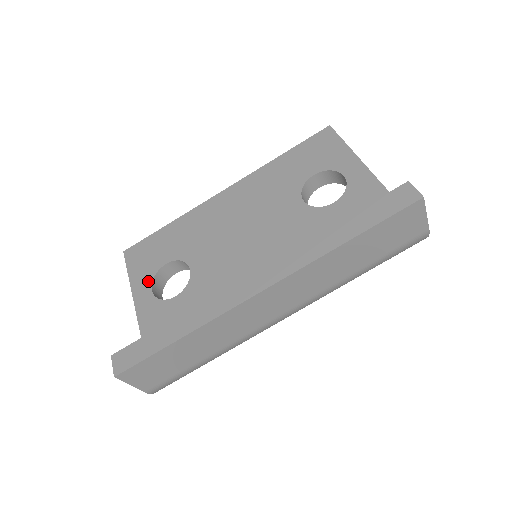
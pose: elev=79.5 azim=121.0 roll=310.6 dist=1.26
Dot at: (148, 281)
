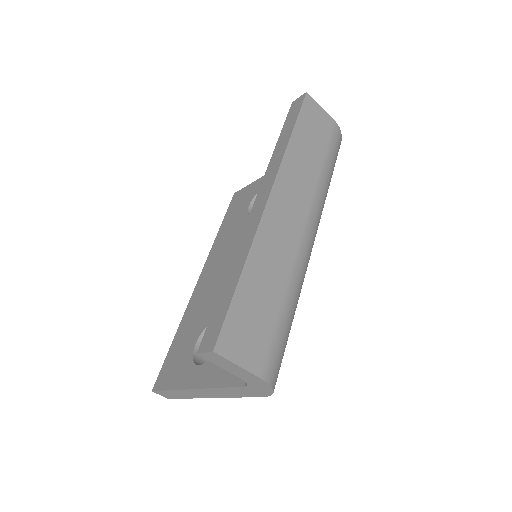
Dot at: (190, 367)
